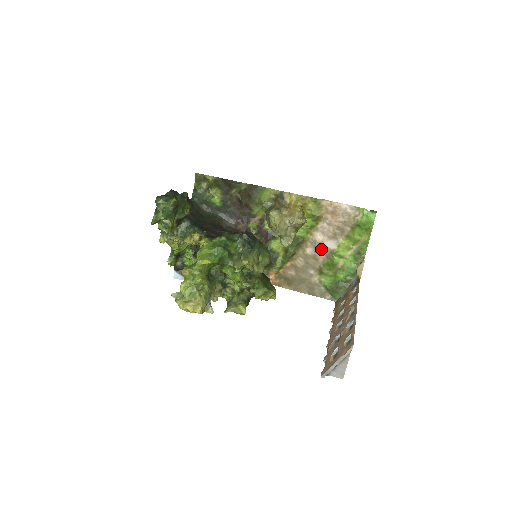
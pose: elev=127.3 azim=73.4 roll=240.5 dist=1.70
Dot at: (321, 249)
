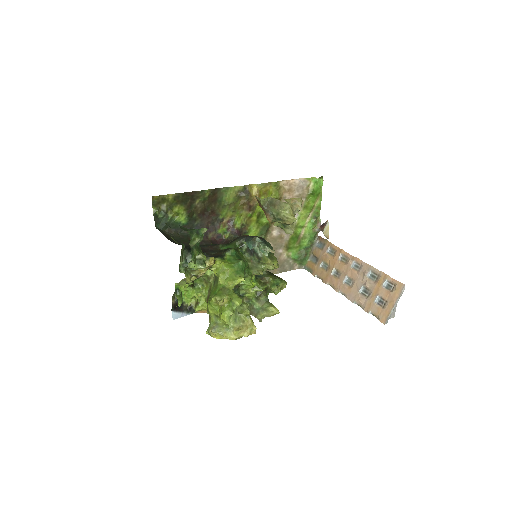
Dot at: occluded
